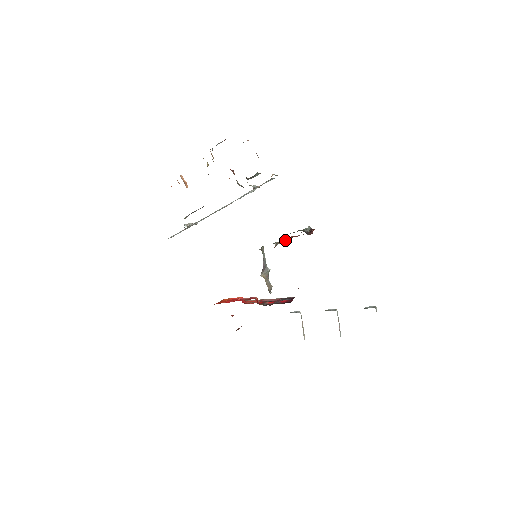
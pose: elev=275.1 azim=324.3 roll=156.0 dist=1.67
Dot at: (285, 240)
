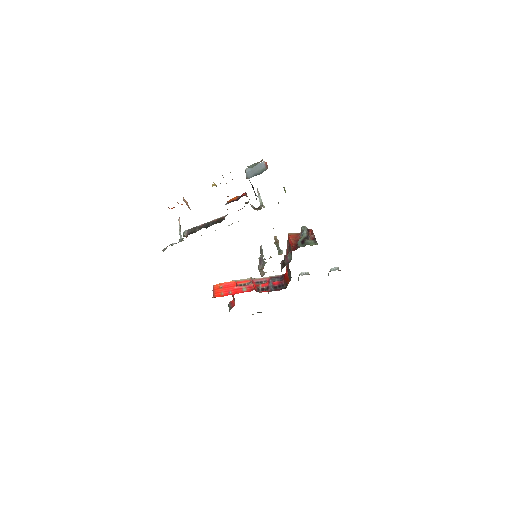
Dot at: (273, 228)
